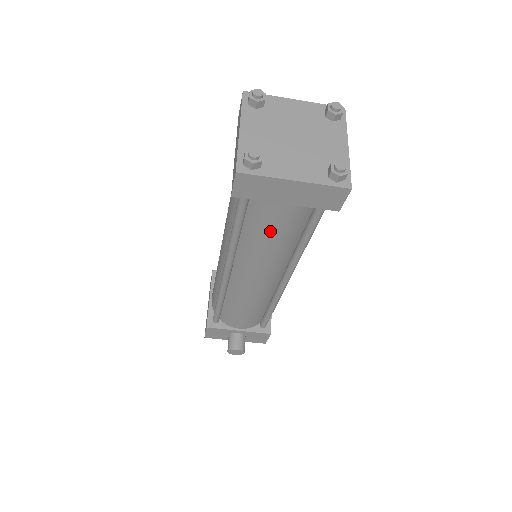
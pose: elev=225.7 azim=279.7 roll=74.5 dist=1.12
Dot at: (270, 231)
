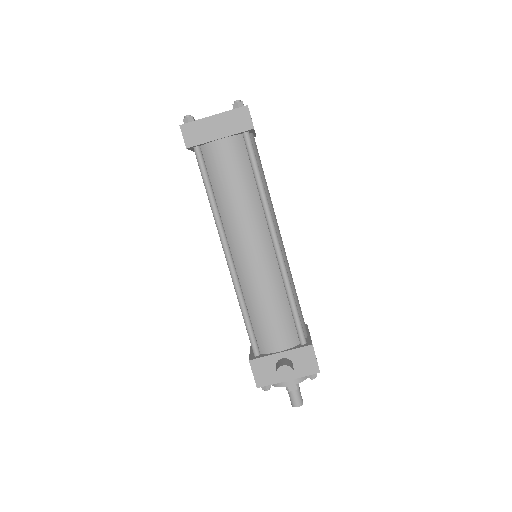
Dot at: (227, 176)
